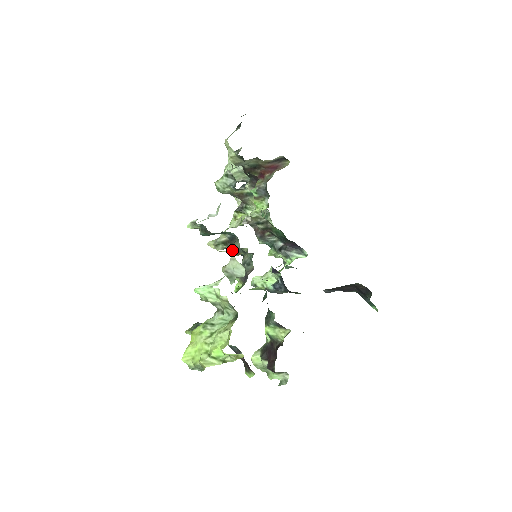
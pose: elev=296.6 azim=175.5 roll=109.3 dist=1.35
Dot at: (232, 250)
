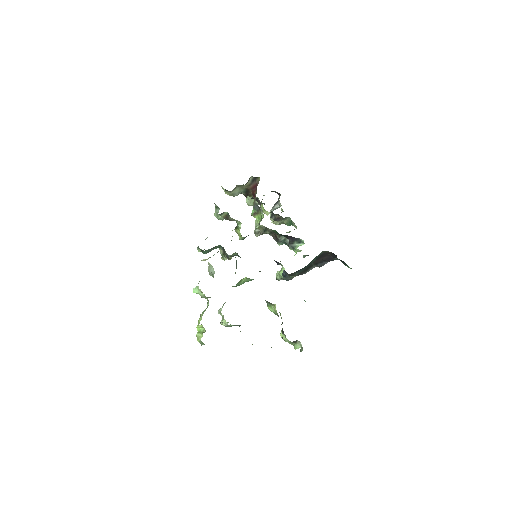
Dot at: (227, 257)
